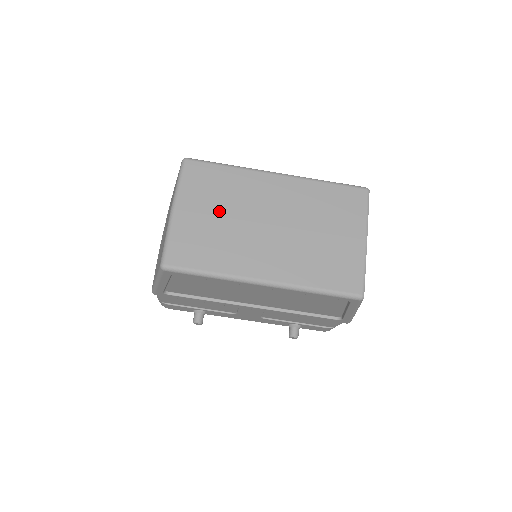
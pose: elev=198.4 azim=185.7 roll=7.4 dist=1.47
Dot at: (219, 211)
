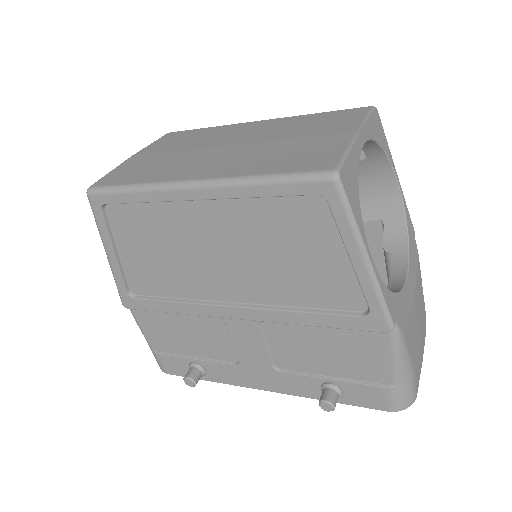
Dot at: (176, 149)
